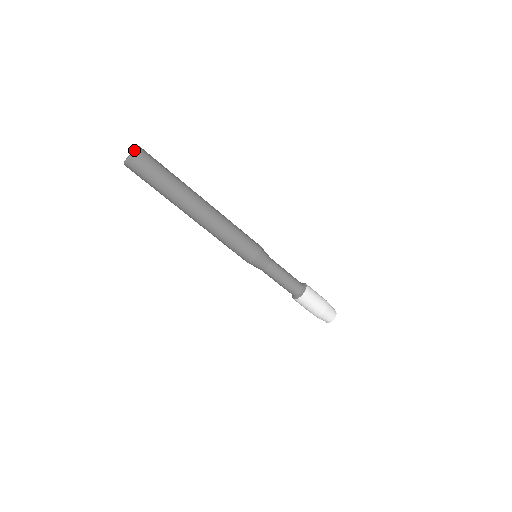
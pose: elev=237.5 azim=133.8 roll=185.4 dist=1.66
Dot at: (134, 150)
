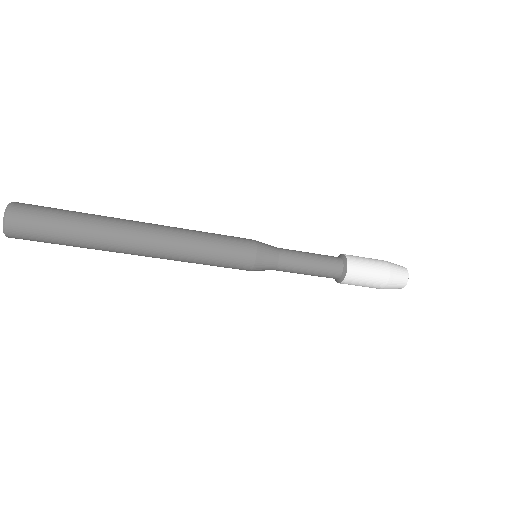
Dot at: occluded
